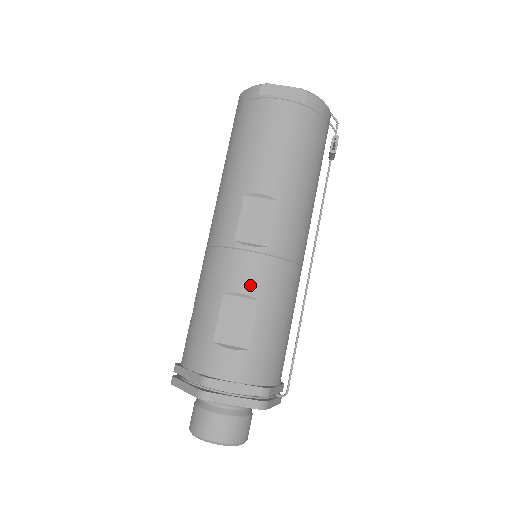
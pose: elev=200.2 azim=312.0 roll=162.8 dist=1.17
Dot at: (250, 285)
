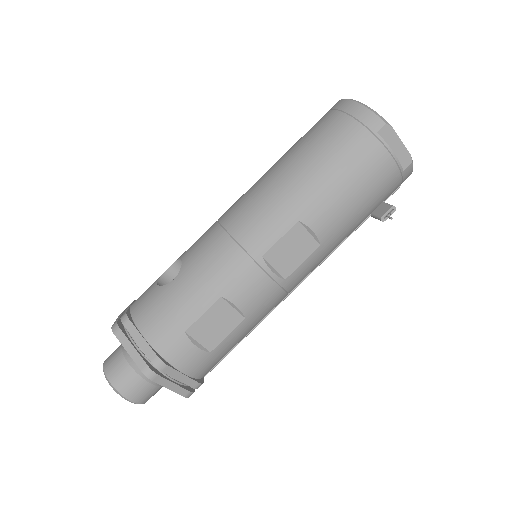
Dot at: (249, 303)
